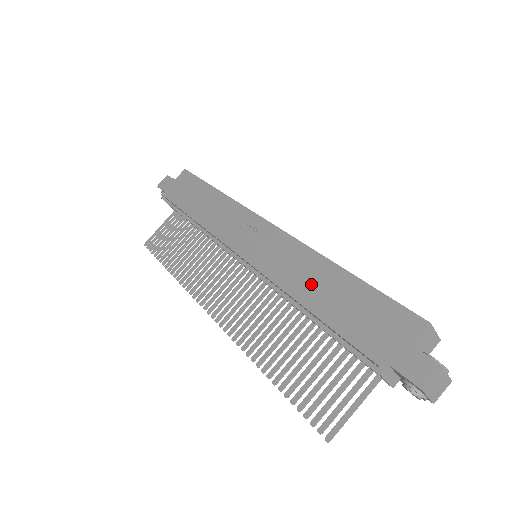
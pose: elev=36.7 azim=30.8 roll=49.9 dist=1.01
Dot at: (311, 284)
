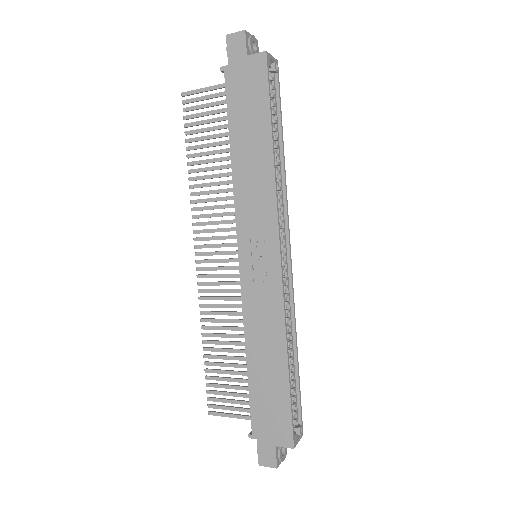
Dot at: (262, 349)
